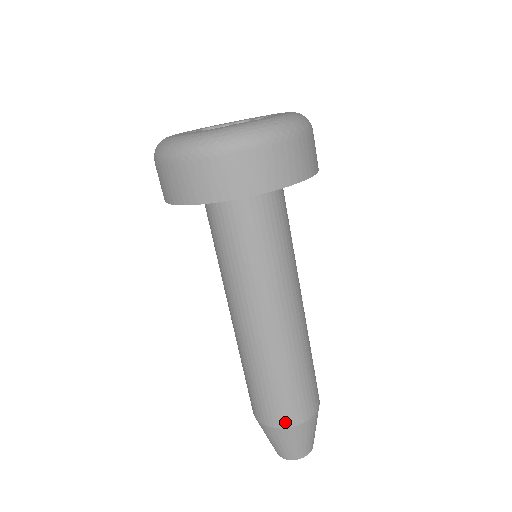
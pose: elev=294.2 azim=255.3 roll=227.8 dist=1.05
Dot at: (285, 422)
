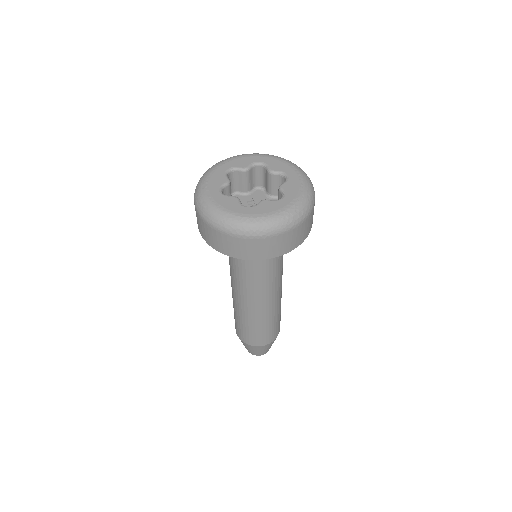
Dot at: (260, 344)
